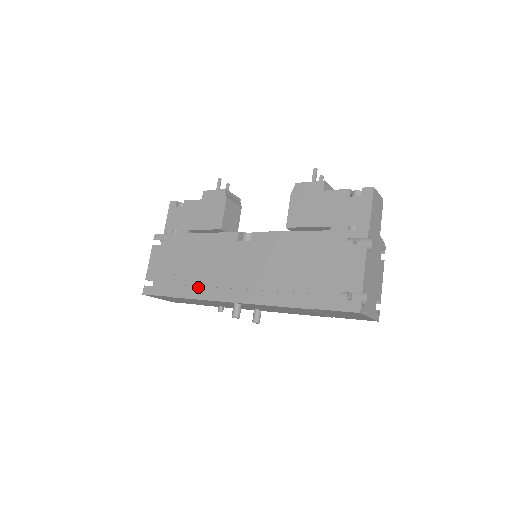
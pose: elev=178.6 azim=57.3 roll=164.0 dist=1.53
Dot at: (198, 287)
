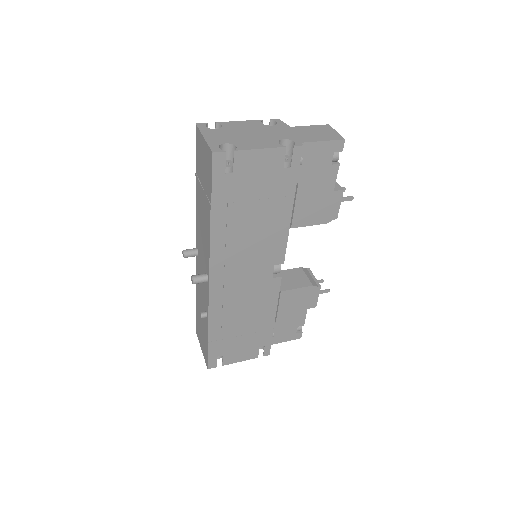
Dot at: occluded
